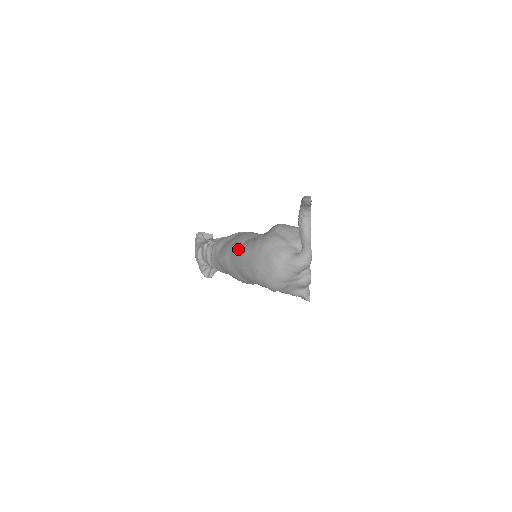
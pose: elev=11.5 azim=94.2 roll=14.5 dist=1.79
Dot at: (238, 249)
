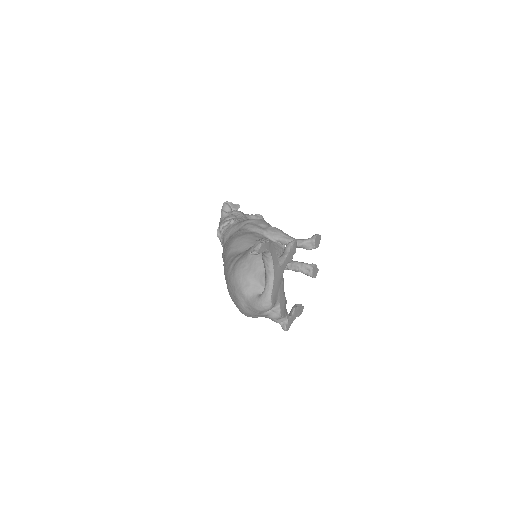
Dot at: (224, 261)
